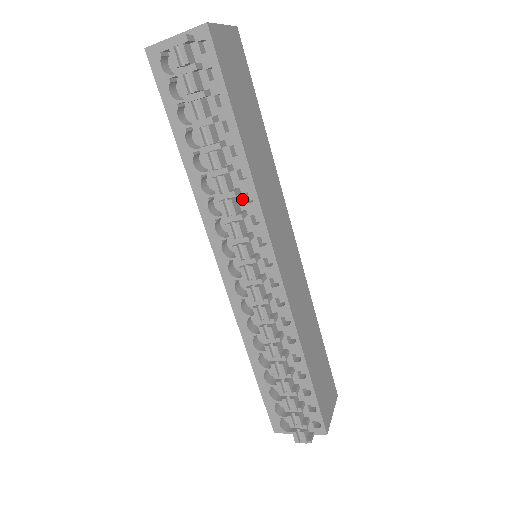
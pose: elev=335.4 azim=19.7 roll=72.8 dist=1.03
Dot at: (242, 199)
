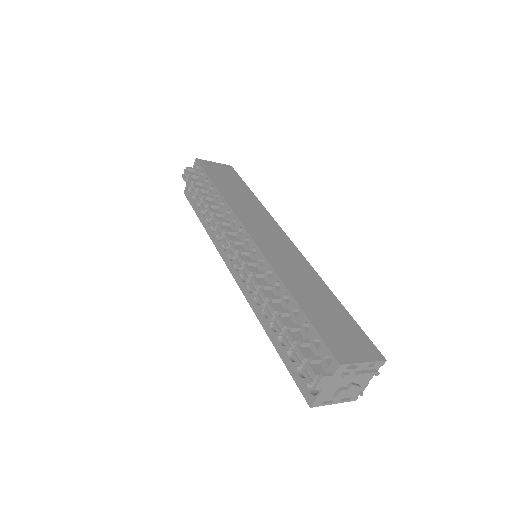
Dot at: (226, 217)
